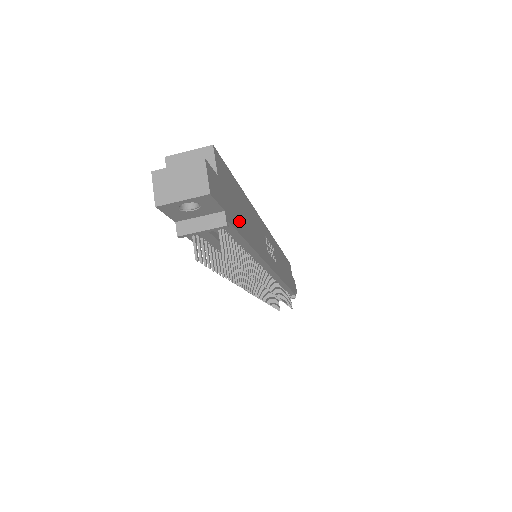
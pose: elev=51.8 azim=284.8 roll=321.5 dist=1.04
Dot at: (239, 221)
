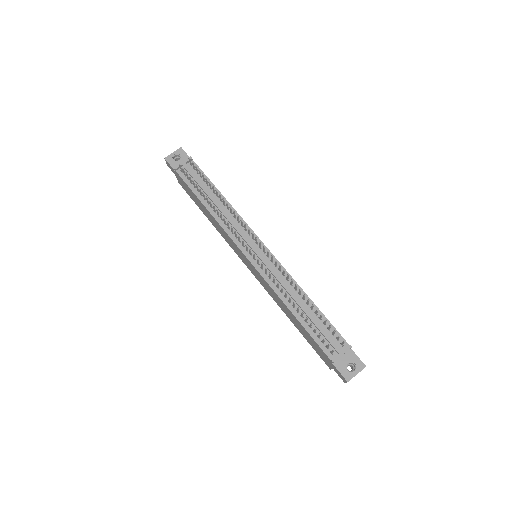
Dot at: occluded
